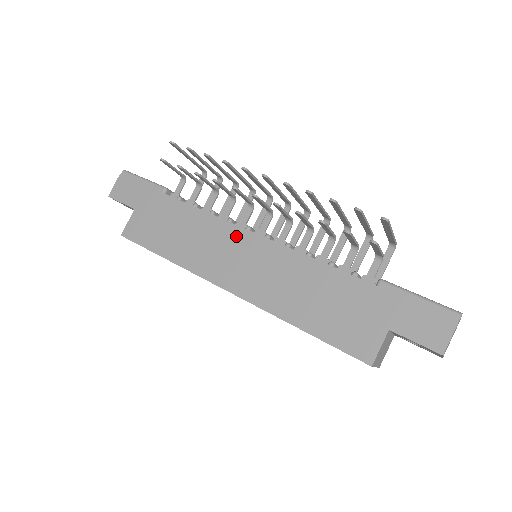
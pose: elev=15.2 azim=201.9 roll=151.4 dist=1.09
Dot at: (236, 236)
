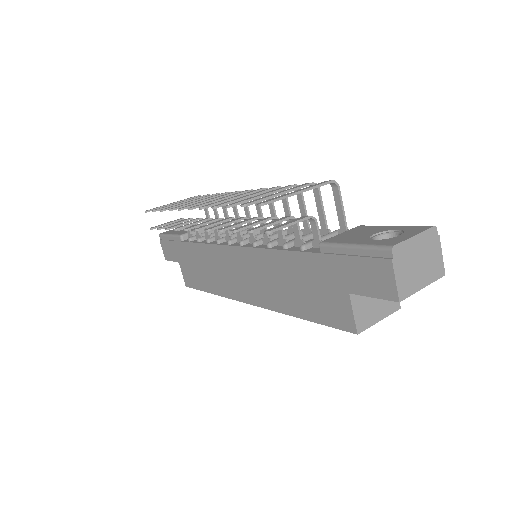
Dot at: (226, 255)
